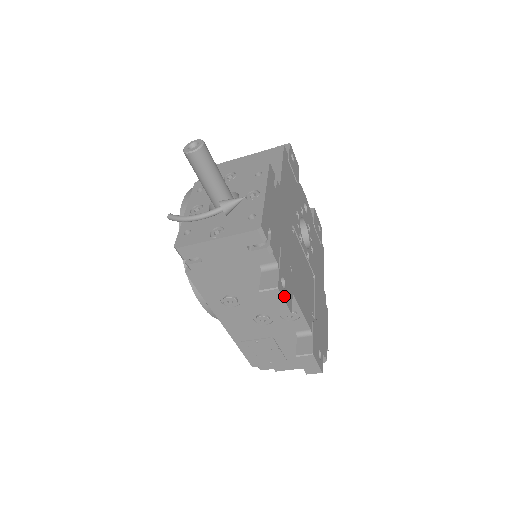
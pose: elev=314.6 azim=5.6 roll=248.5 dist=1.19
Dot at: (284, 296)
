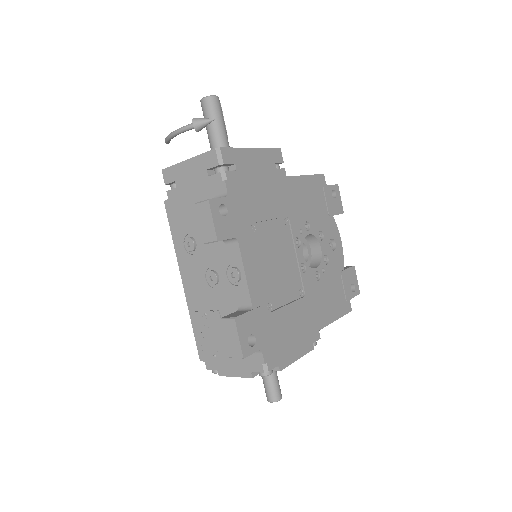
Dot at: (215, 217)
